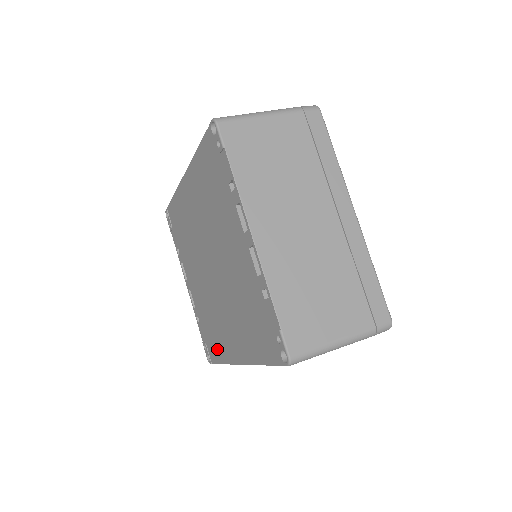
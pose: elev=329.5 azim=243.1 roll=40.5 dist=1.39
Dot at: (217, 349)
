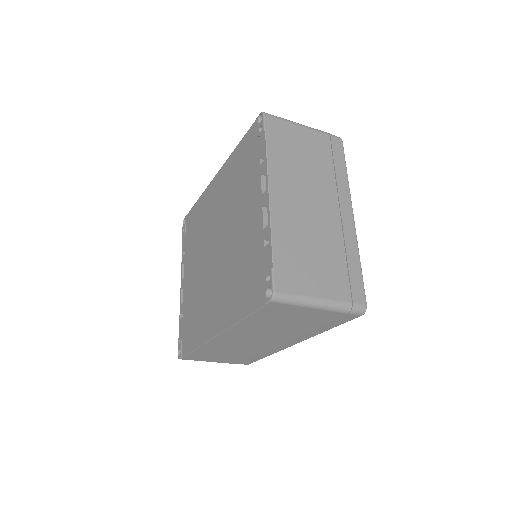
Dot at: (194, 335)
